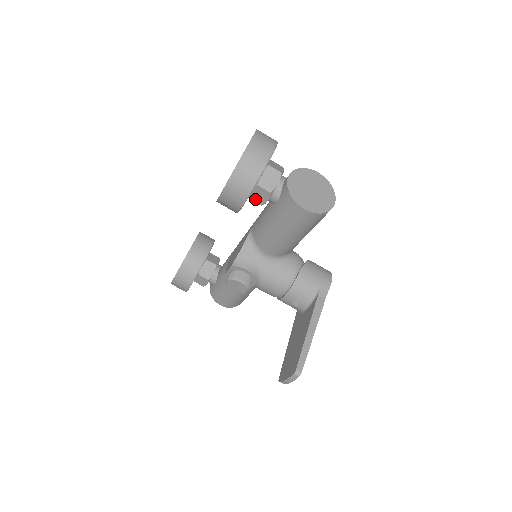
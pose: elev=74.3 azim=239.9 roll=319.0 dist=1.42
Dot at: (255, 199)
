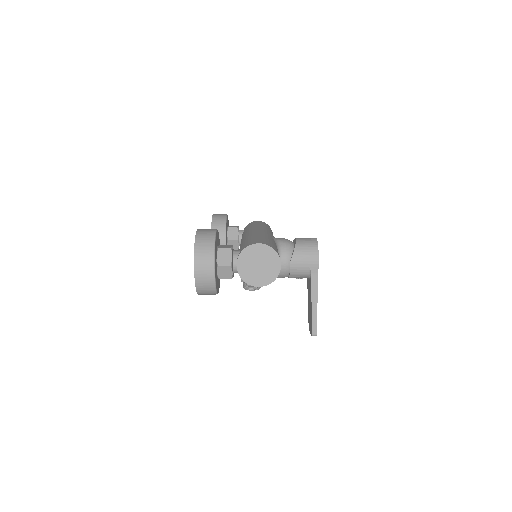
Dot at: occluded
